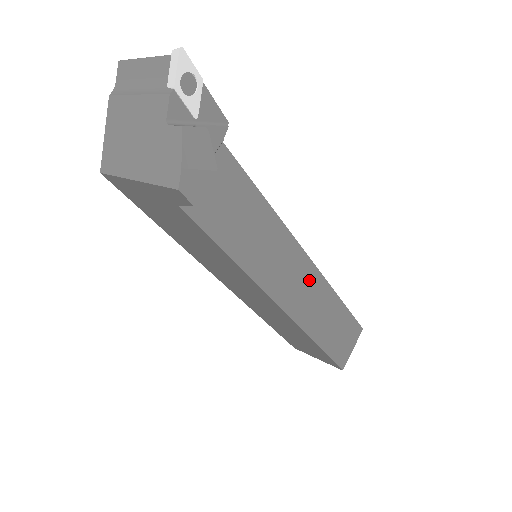
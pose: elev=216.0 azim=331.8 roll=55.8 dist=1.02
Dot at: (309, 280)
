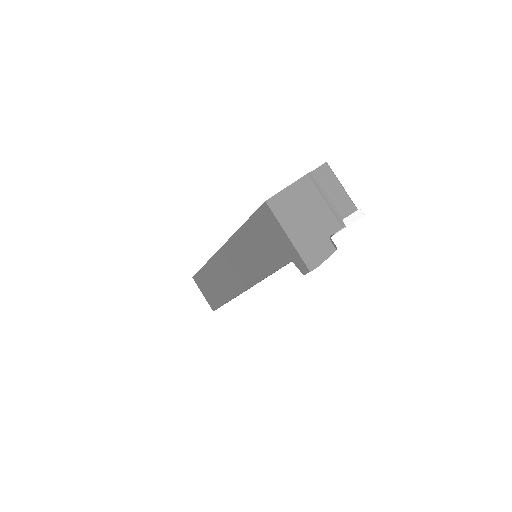
Dot at: occluded
